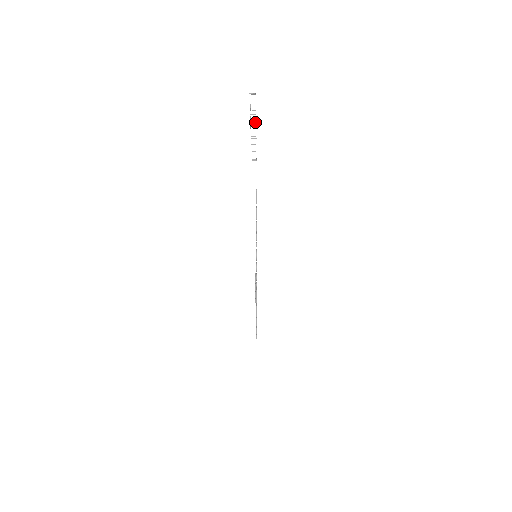
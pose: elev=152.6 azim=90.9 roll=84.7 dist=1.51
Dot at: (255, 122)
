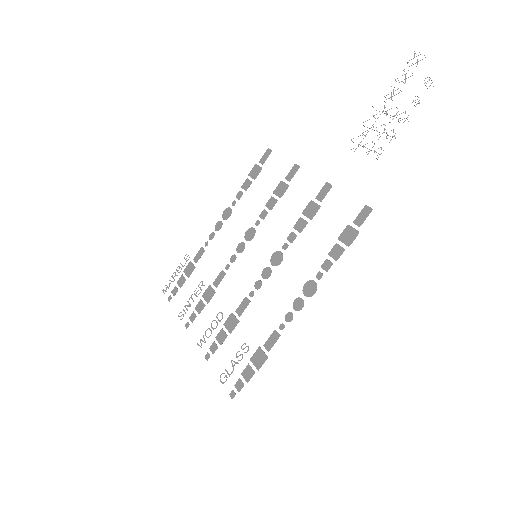
Dot at: occluded
